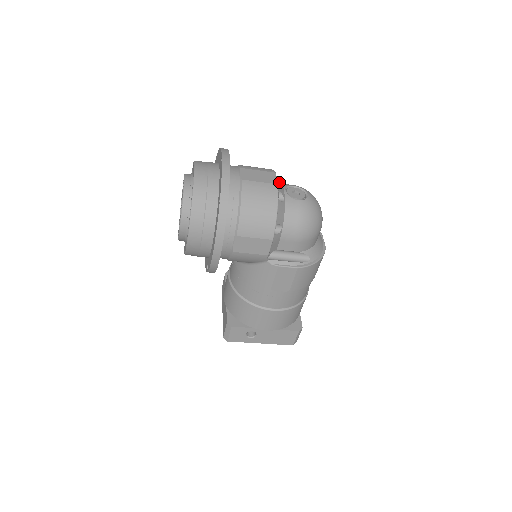
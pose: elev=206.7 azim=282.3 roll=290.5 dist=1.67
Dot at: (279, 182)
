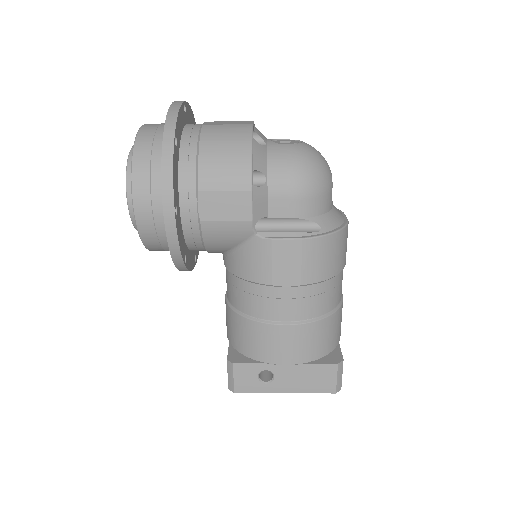
Dot at: (259, 131)
